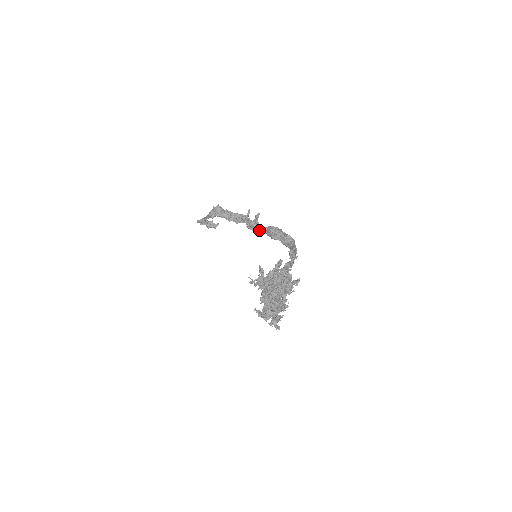
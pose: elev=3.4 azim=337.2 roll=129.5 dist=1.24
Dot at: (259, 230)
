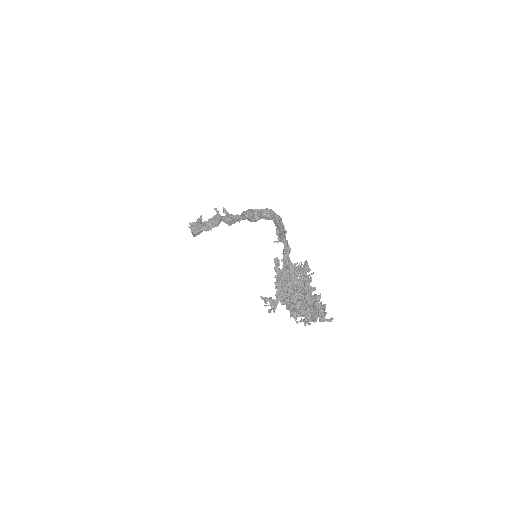
Dot at: (238, 220)
